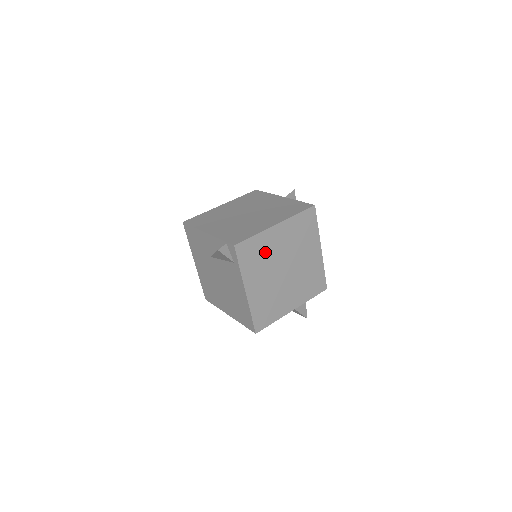
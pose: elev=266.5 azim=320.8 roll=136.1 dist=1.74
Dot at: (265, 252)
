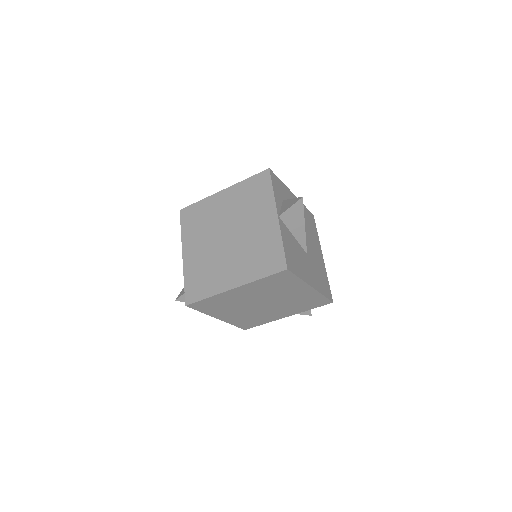
Dot at: (228, 302)
